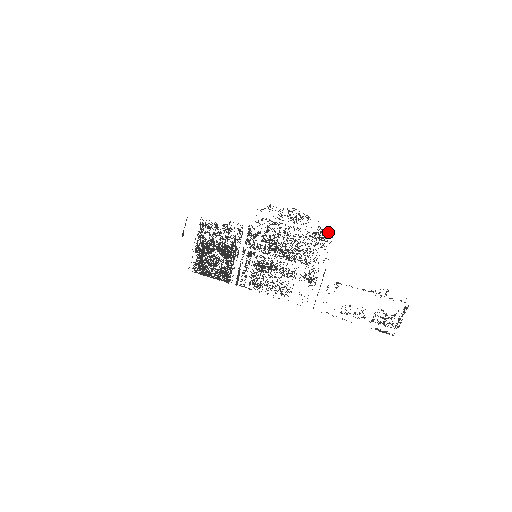
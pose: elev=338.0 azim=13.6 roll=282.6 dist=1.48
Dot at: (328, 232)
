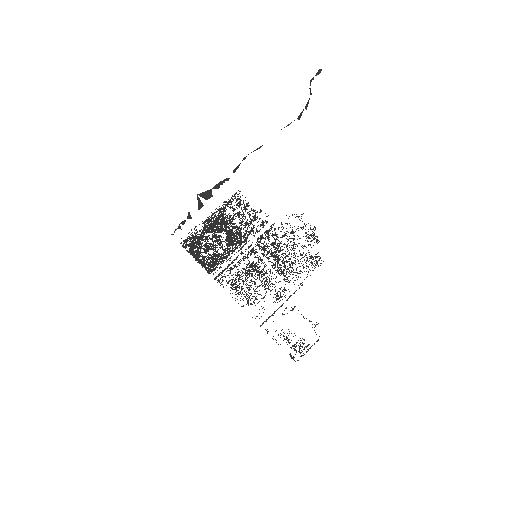
Dot at: occluded
